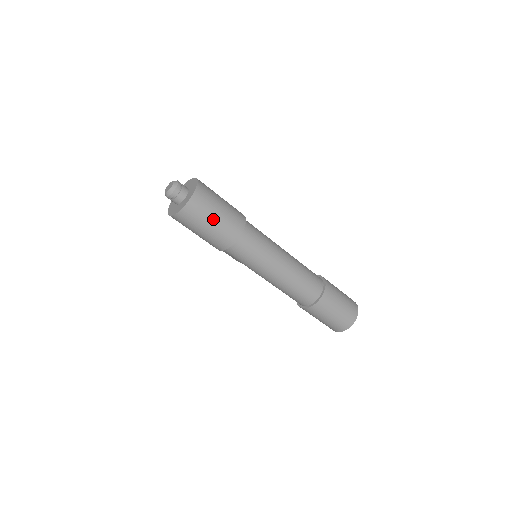
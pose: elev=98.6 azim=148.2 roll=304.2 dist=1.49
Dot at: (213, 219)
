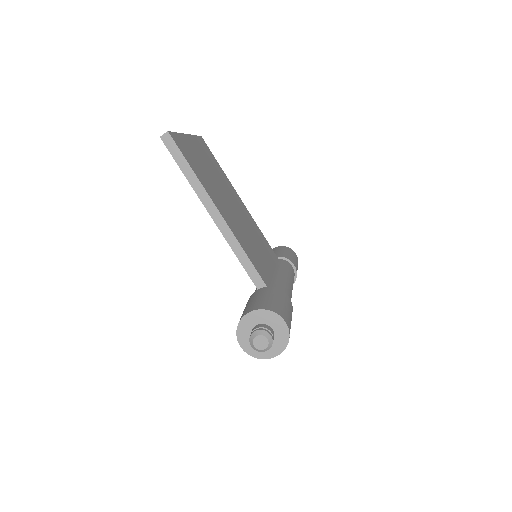
Dot at: occluded
